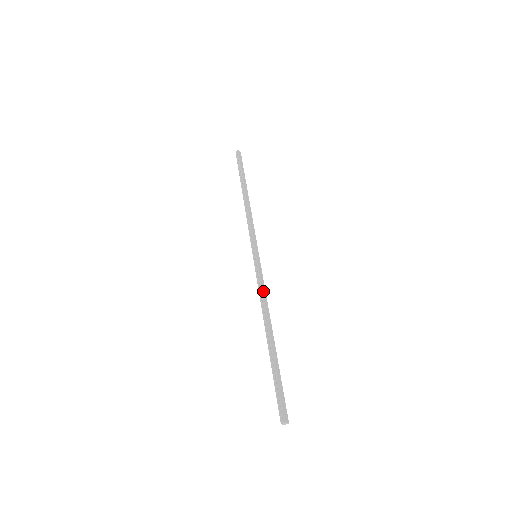
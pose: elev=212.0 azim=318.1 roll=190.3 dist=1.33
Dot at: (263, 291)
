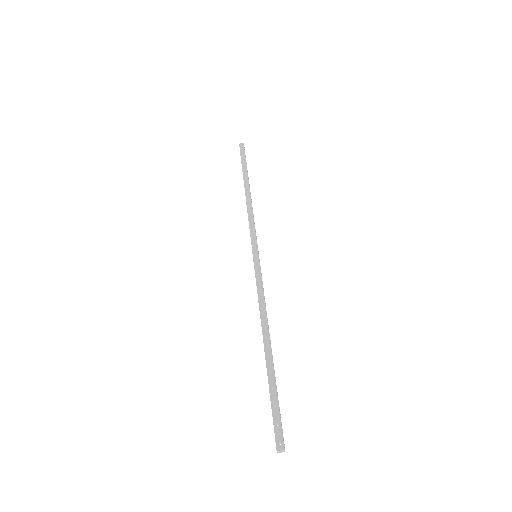
Dot at: (259, 296)
